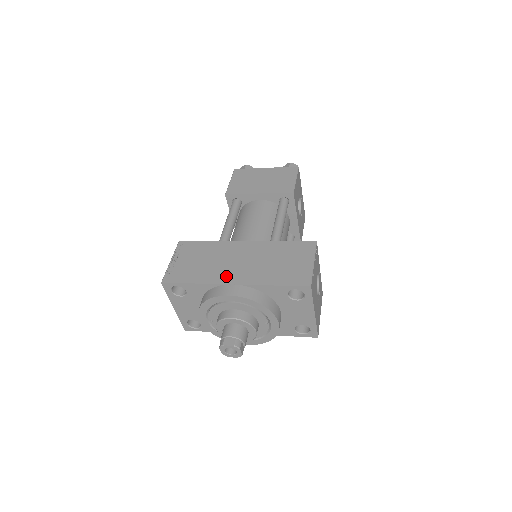
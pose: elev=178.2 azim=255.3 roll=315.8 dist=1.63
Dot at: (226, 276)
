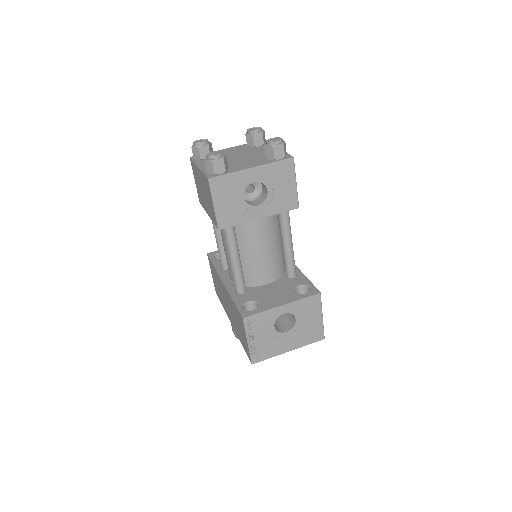
Dot at: (228, 313)
